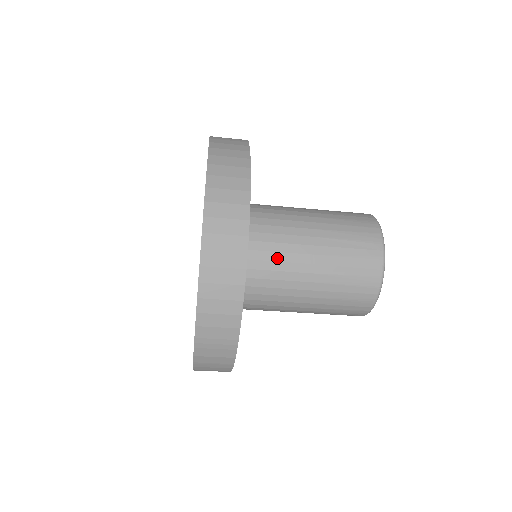
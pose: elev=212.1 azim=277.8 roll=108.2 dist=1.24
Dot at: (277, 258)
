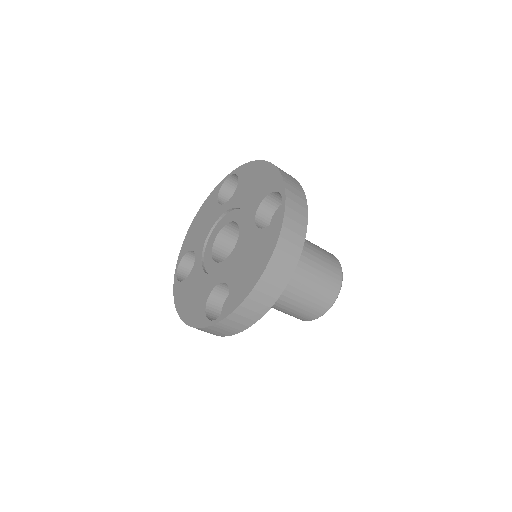
Dot at: occluded
